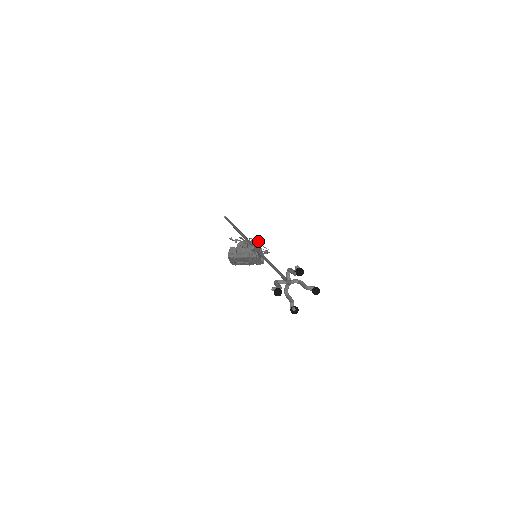
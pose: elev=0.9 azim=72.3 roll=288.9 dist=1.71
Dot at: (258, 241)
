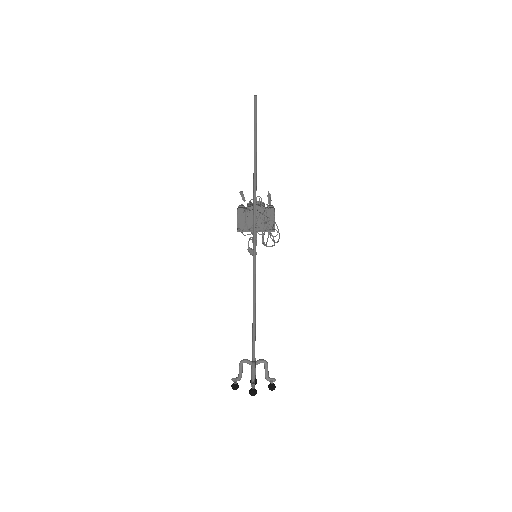
Dot at: (262, 239)
